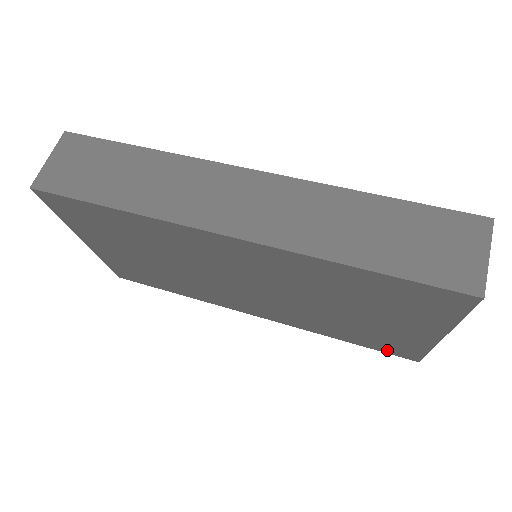
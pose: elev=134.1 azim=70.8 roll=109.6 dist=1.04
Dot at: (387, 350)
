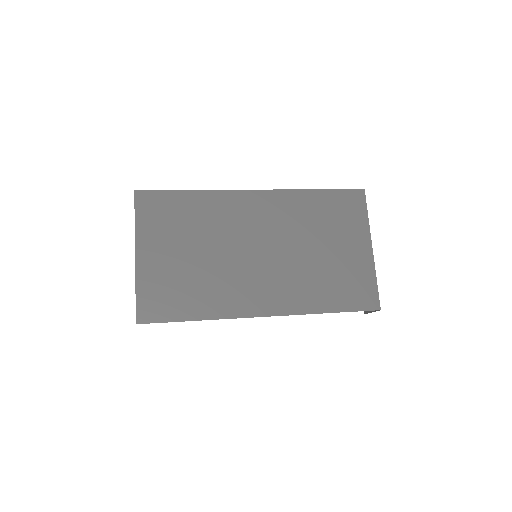
Dot at: (358, 304)
